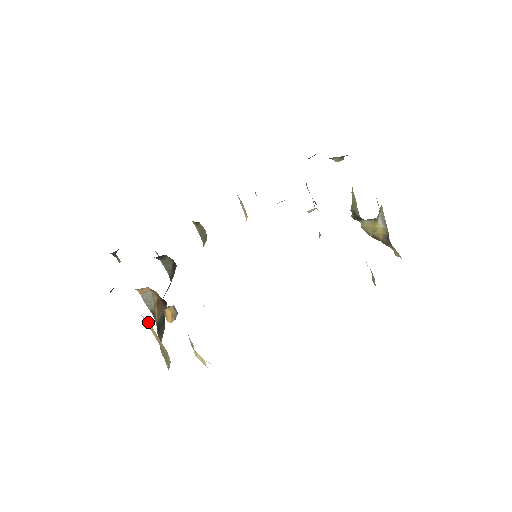
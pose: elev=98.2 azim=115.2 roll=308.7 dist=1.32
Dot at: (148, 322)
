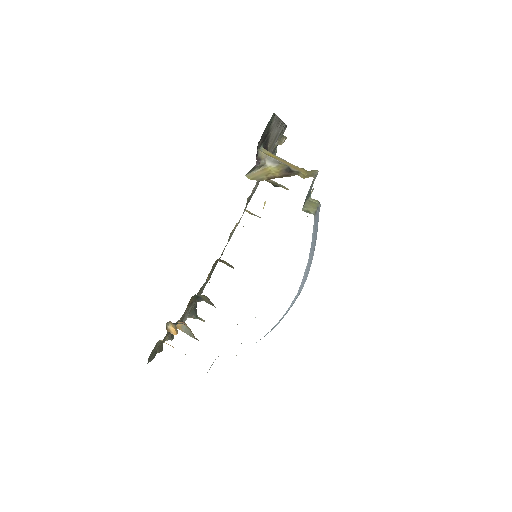
Dot at: occluded
